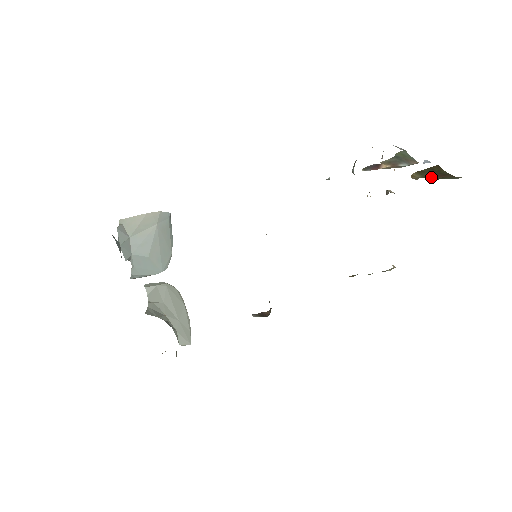
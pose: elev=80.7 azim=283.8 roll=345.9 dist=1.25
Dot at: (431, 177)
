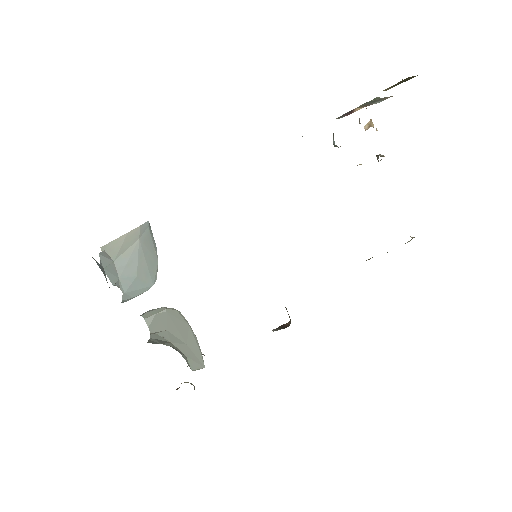
Dot at: (402, 79)
